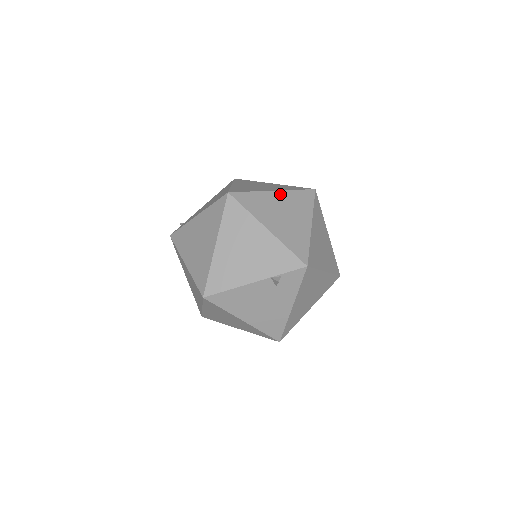
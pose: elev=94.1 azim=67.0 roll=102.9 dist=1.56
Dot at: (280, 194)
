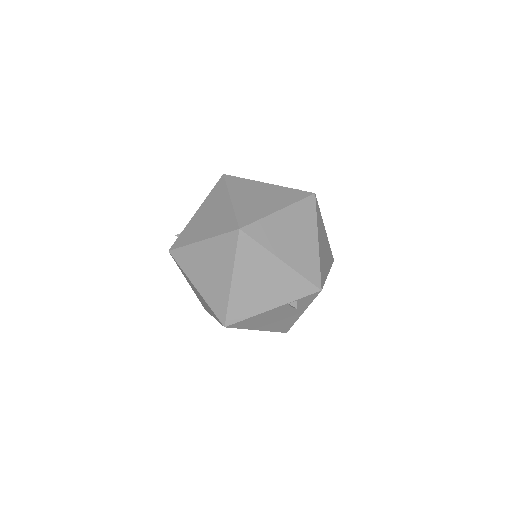
Dot at: (286, 212)
